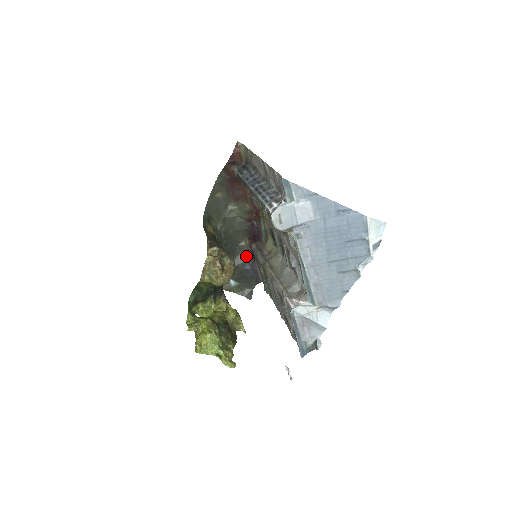
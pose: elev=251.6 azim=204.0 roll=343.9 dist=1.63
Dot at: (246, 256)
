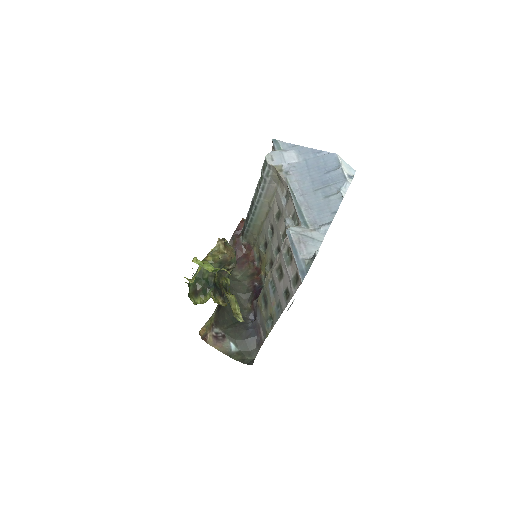
Dot at: (248, 320)
